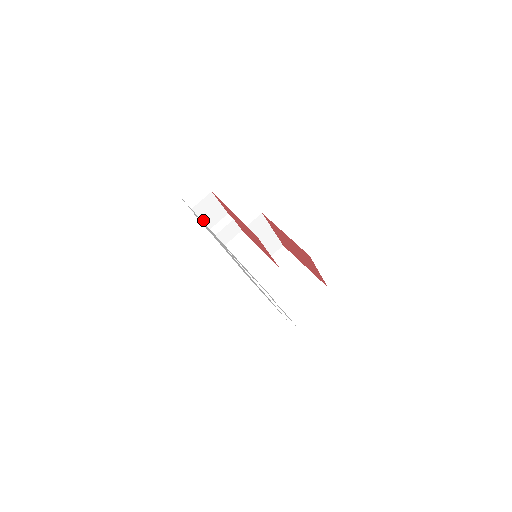
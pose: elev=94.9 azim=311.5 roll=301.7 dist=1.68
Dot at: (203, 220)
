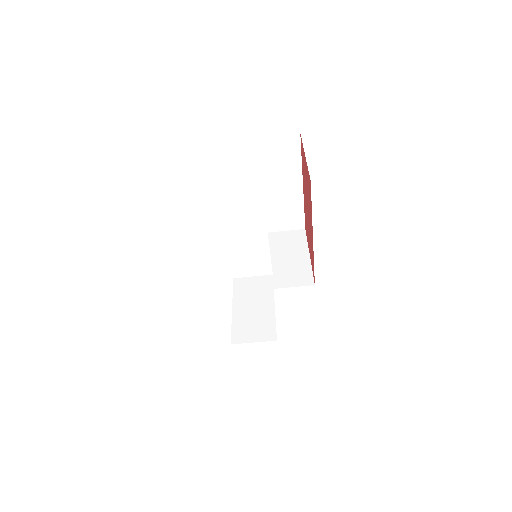
Dot at: occluded
